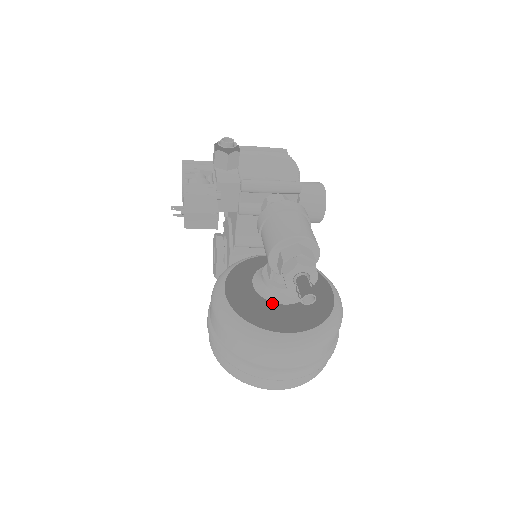
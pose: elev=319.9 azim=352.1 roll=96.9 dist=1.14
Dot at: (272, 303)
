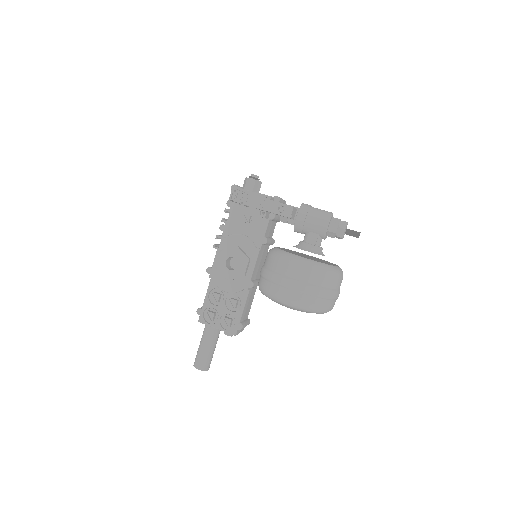
Dot at: occluded
